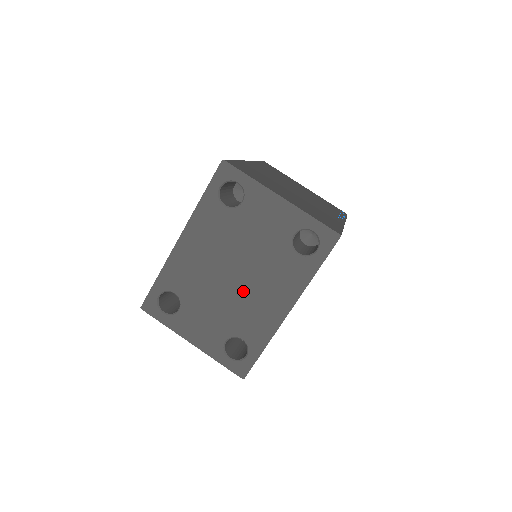
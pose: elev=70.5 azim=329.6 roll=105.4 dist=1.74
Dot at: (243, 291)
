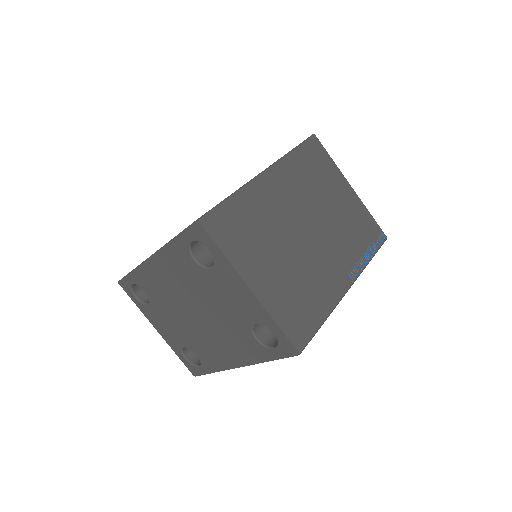
Dot at: (202, 329)
